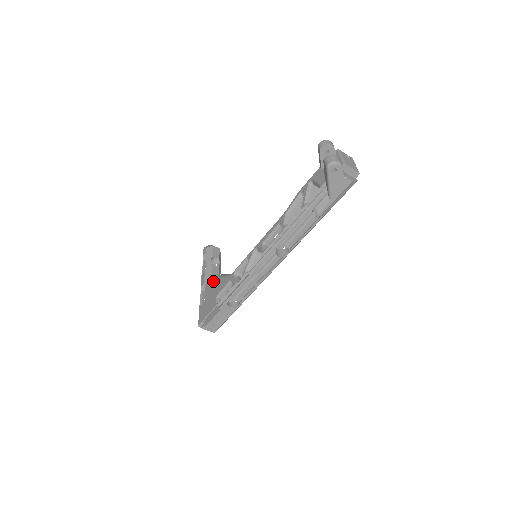
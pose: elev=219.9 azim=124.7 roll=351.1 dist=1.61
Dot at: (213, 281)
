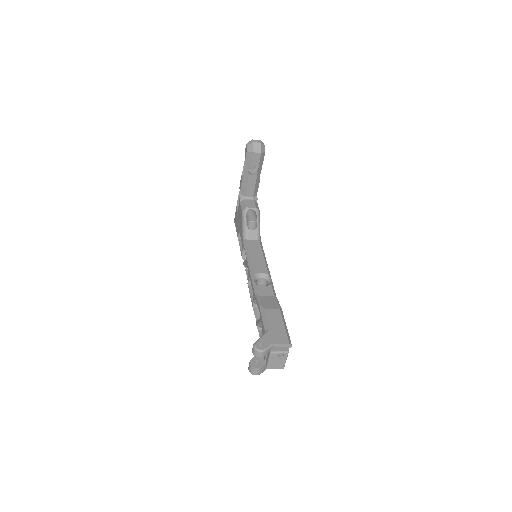
Dot at: (240, 211)
